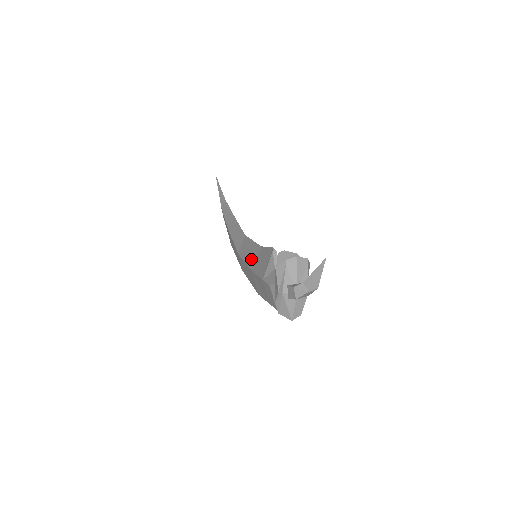
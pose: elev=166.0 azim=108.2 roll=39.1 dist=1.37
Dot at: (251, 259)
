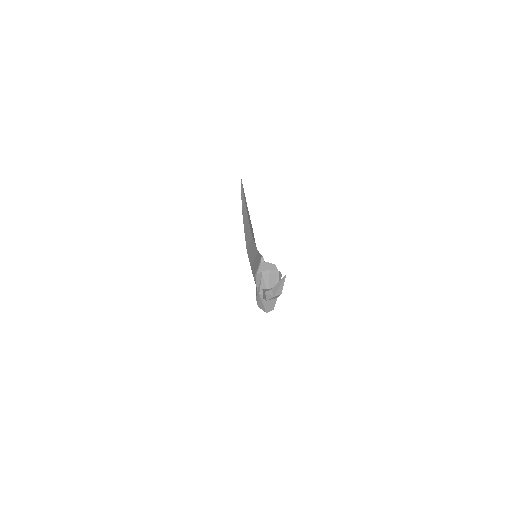
Dot at: (252, 258)
